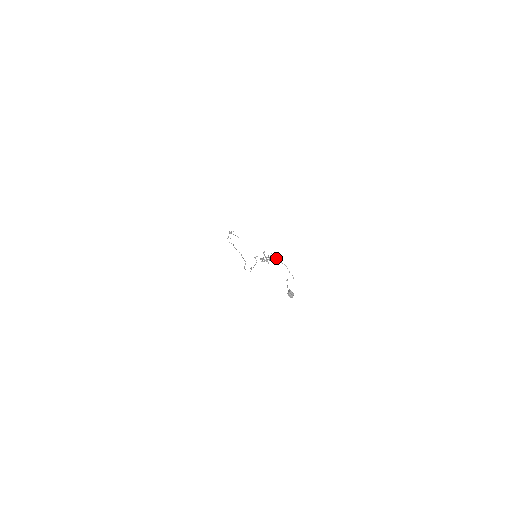
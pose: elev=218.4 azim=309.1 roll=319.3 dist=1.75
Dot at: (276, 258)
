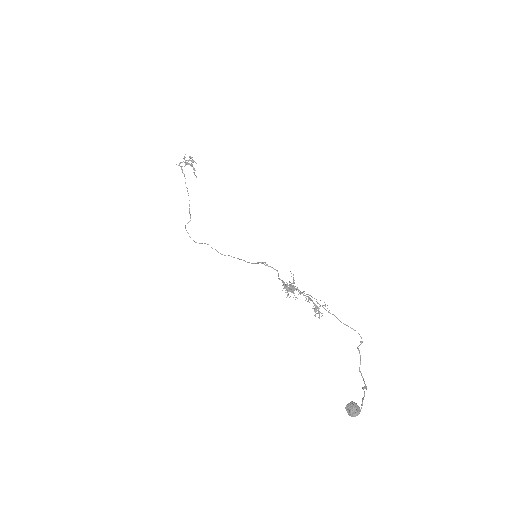
Dot at: occluded
